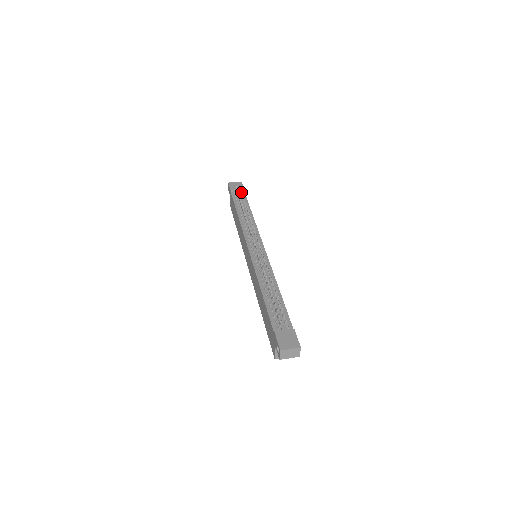
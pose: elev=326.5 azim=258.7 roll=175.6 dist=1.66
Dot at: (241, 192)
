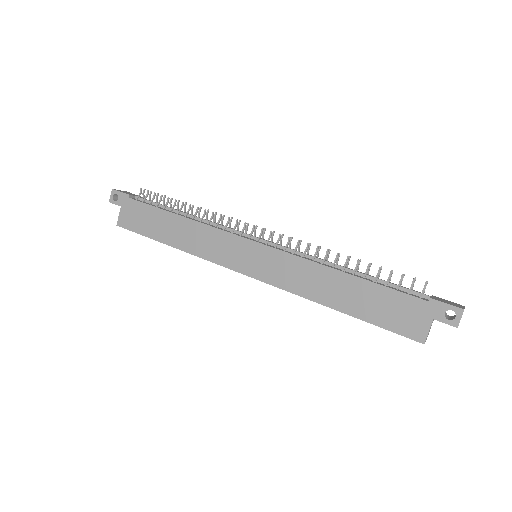
Dot at: (158, 194)
